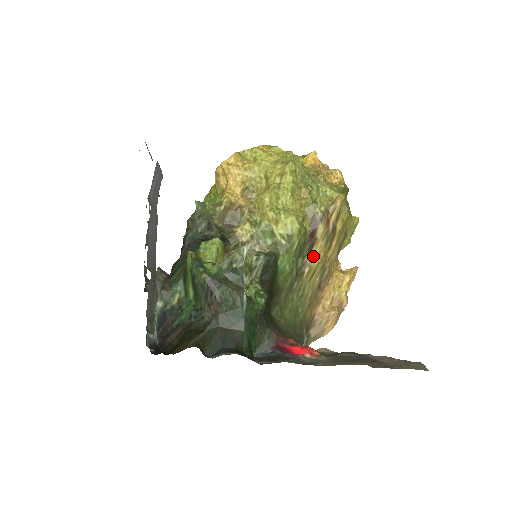
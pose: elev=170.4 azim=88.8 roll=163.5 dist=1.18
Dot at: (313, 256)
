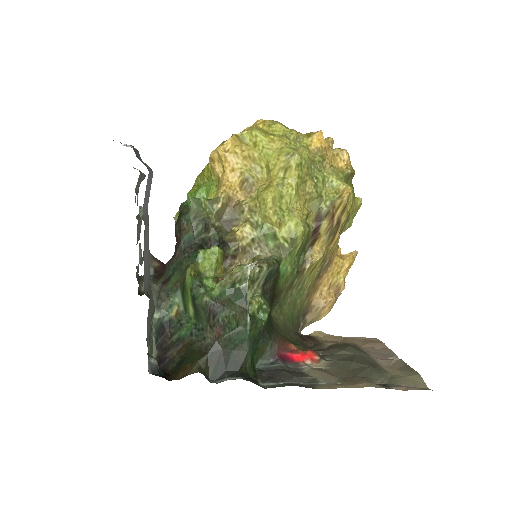
Dot at: (315, 251)
